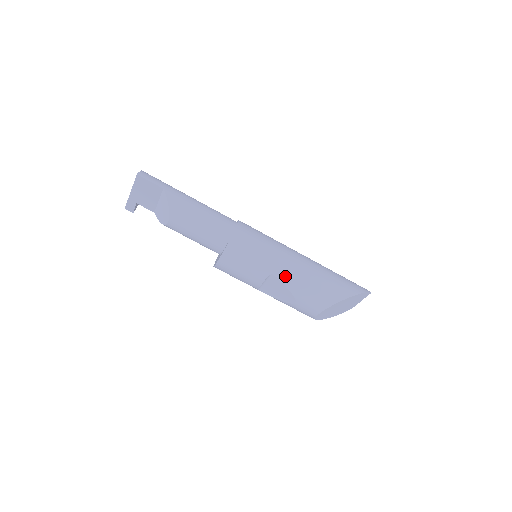
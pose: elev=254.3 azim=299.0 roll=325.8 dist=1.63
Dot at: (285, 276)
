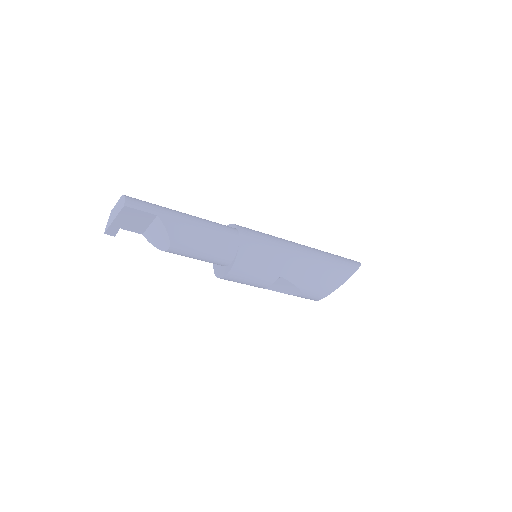
Dot at: (293, 275)
